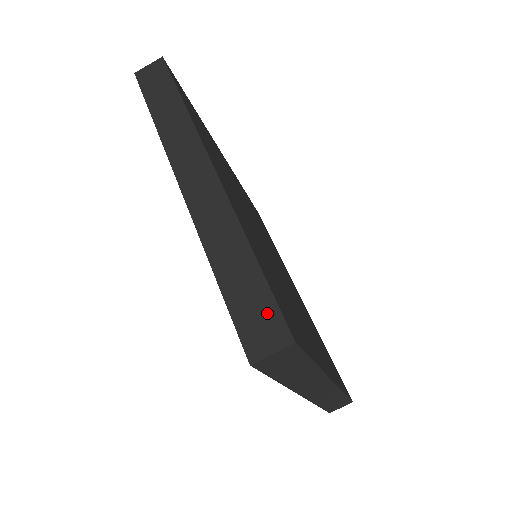
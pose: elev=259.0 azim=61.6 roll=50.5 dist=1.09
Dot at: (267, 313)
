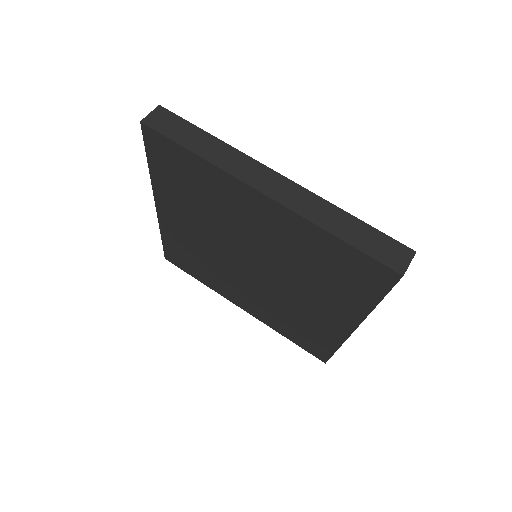
Dot at: (389, 244)
